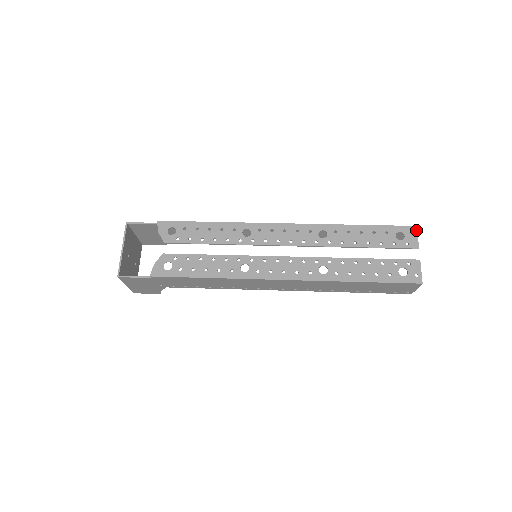
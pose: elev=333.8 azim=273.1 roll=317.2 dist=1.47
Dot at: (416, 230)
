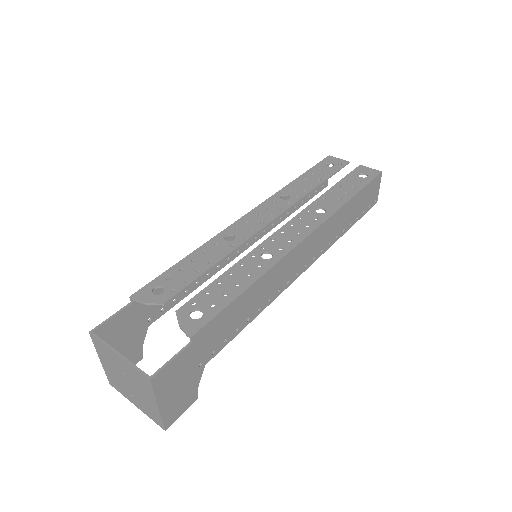
Dot at: (332, 157)
